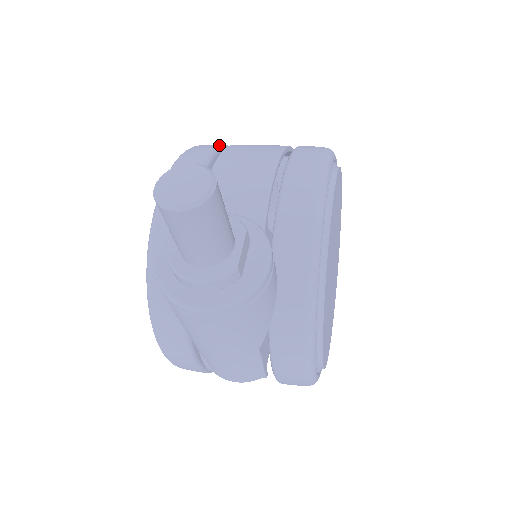
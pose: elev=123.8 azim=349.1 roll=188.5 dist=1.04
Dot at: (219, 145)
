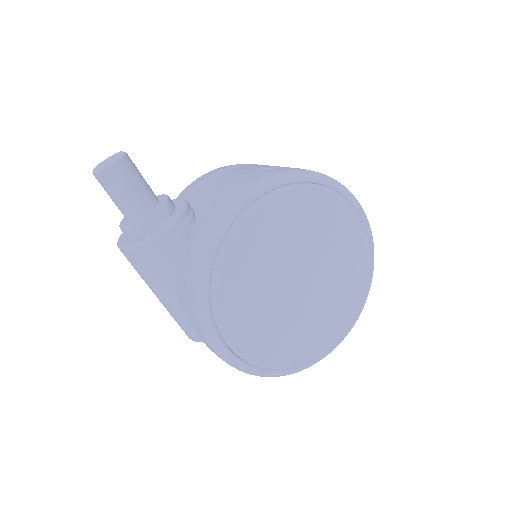
Dot at: (253, 164)
